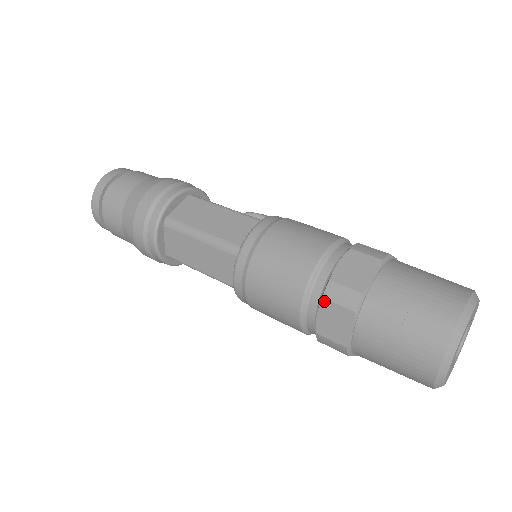
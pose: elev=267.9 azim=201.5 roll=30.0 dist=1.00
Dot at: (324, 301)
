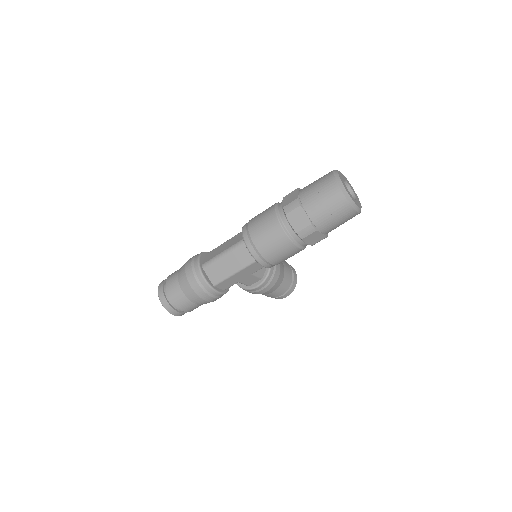
Dot at: (287, 215)
